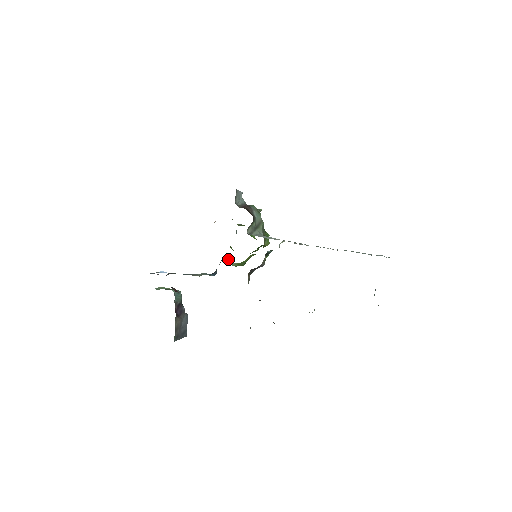
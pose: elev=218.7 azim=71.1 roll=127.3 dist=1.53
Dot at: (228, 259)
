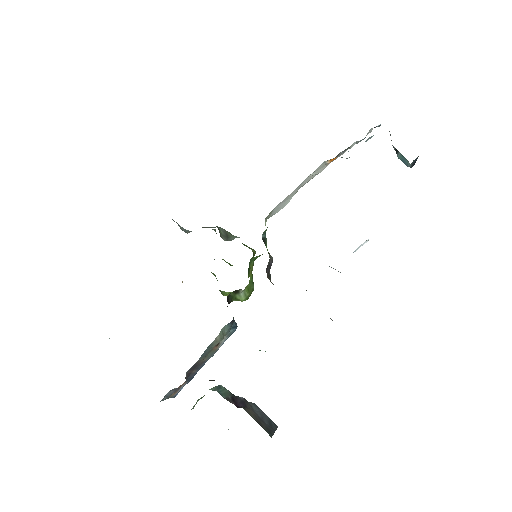
Dot at: (232, 293)
